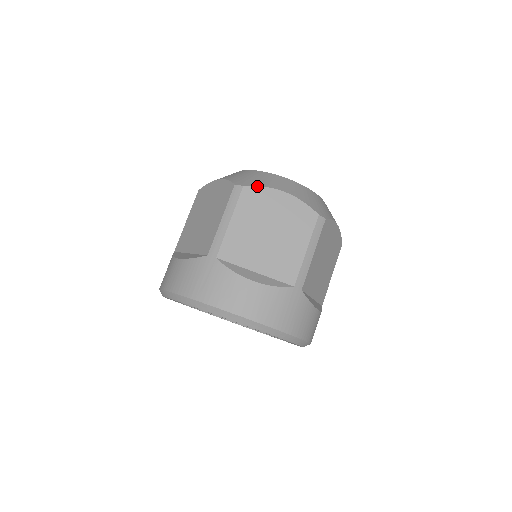
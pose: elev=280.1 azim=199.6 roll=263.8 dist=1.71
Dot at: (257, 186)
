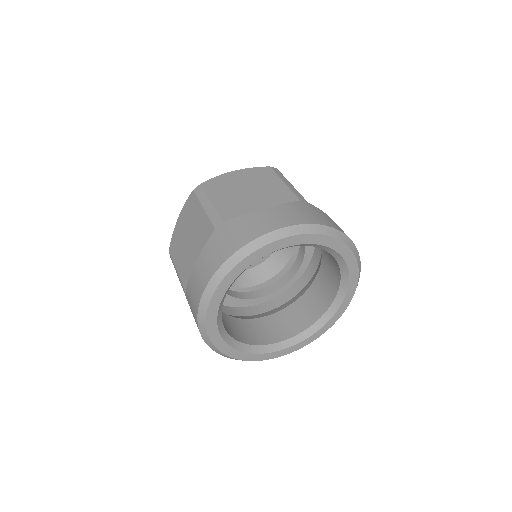
Dot at: occluded
